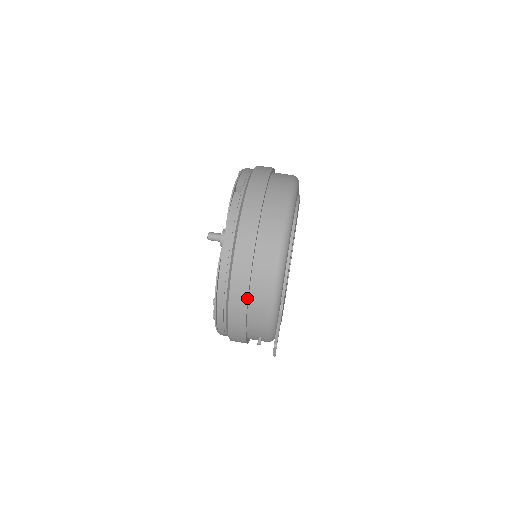
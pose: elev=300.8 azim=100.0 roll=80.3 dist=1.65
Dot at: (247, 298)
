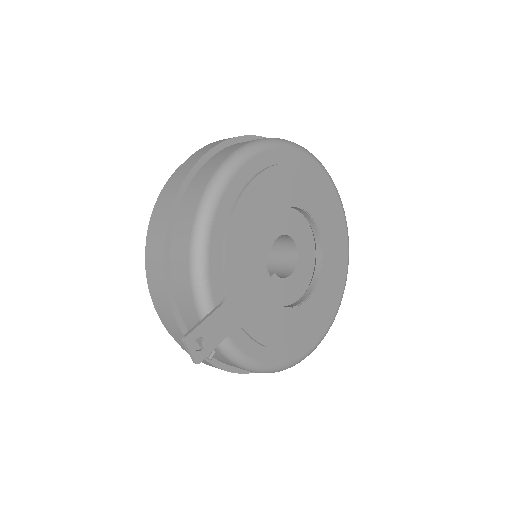
Dot at: (164, 270)
